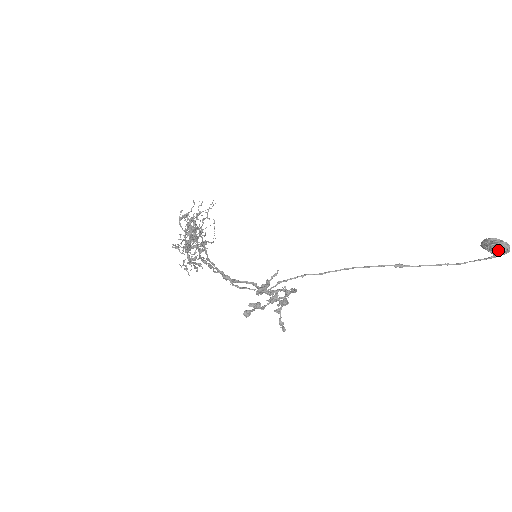
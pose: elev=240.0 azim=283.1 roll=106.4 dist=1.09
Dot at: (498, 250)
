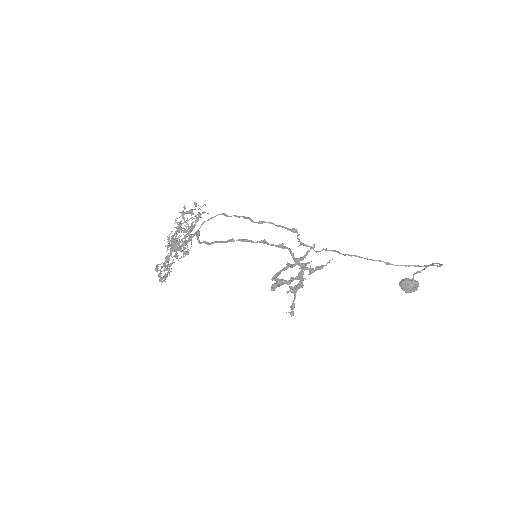
Dot at: (412, 287)
